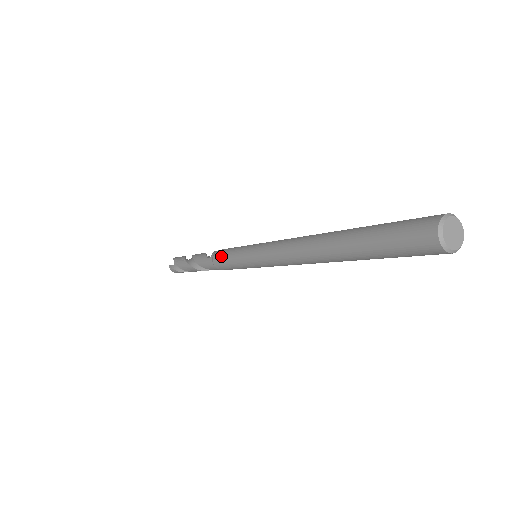
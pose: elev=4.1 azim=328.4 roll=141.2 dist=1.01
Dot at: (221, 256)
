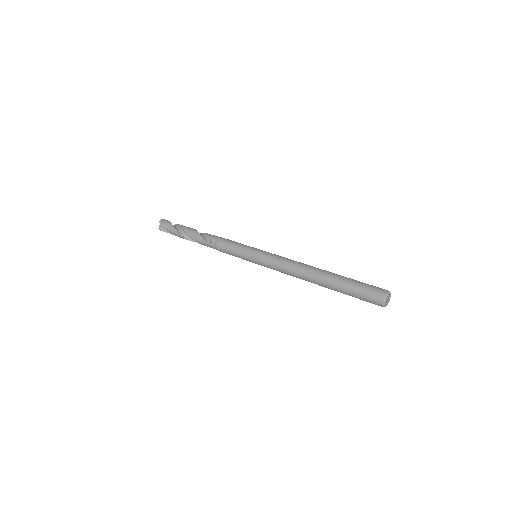
Dot at: (226, 251)
